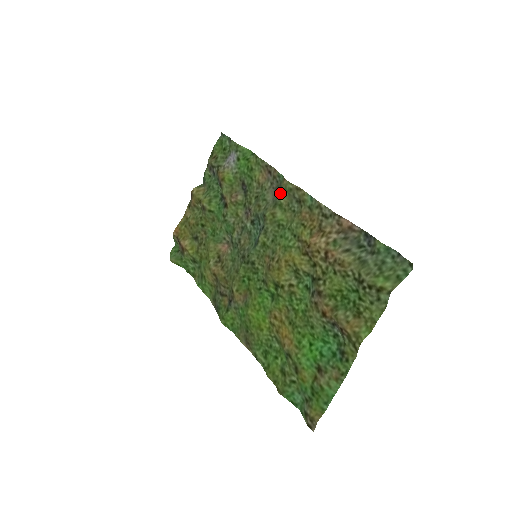
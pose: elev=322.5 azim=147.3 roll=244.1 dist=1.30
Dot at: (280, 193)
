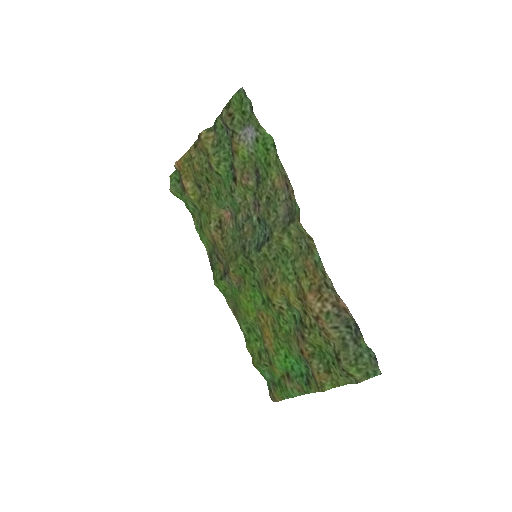
Dot at: (292, 225)
